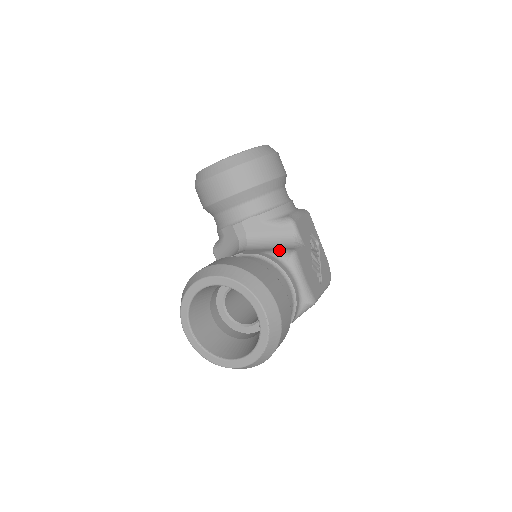
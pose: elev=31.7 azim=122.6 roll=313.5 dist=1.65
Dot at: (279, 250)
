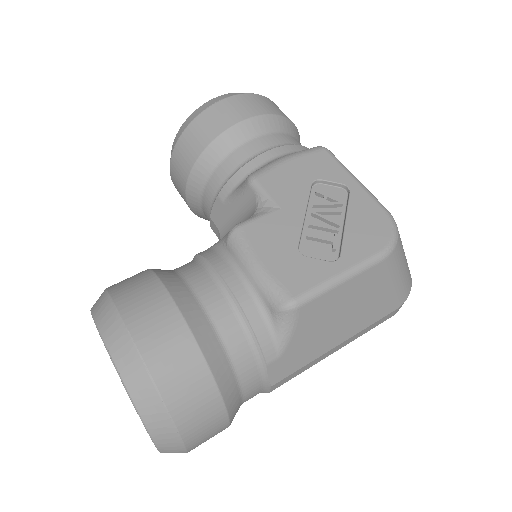
Dot at: (225, 235)
